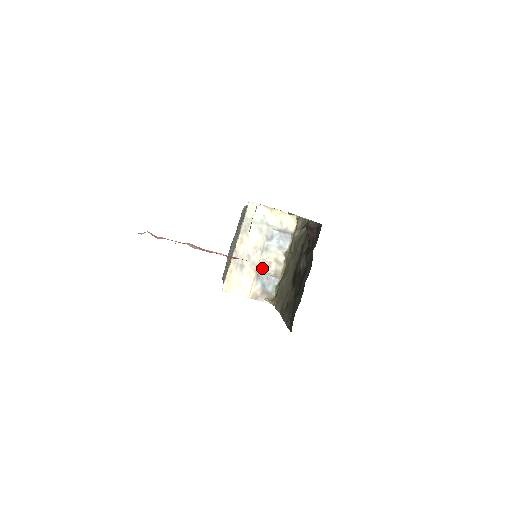
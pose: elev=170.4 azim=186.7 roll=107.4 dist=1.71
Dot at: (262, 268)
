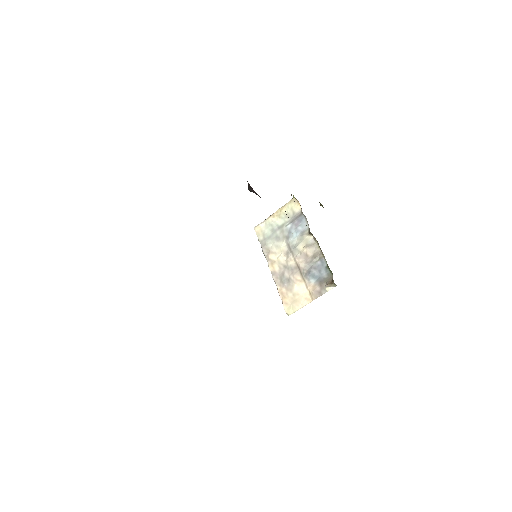
Dot at: (302, 264)
